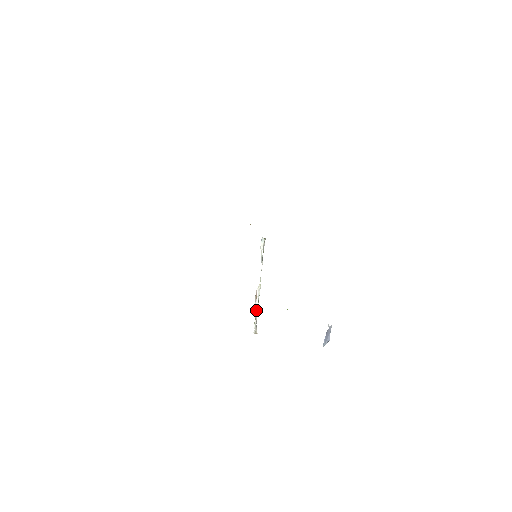
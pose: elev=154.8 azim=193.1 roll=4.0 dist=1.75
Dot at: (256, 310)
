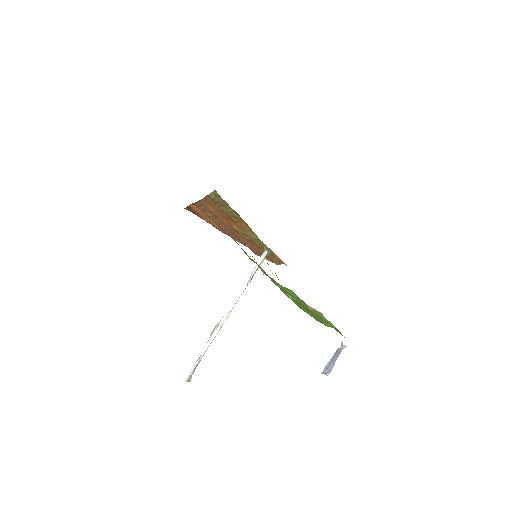
Dot at: (207, 345)
